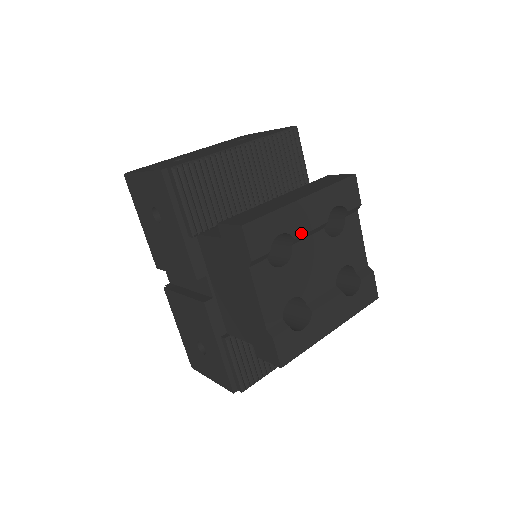
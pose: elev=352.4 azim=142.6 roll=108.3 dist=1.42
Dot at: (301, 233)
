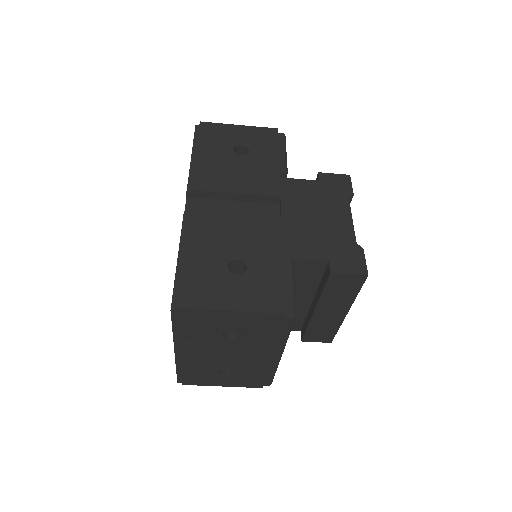
Dot at: occluded
